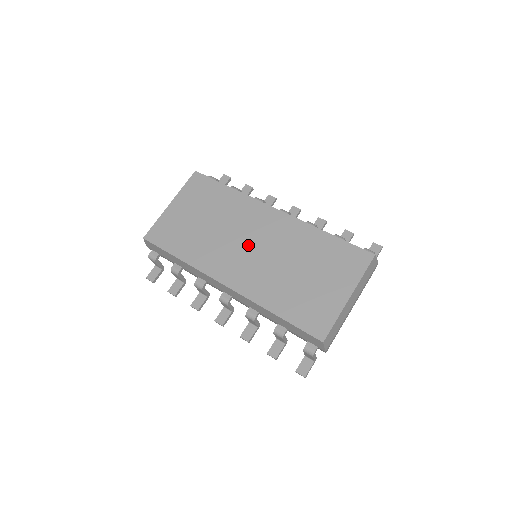
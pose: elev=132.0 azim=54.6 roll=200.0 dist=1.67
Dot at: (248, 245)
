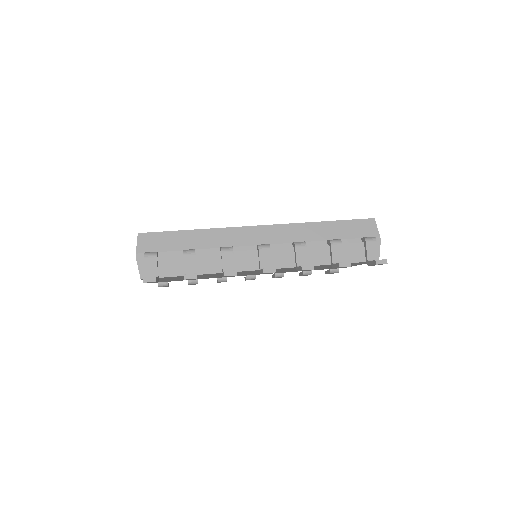
Dot at: occluded
